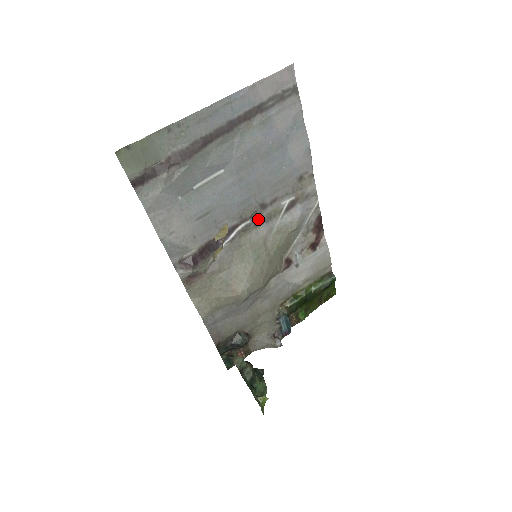
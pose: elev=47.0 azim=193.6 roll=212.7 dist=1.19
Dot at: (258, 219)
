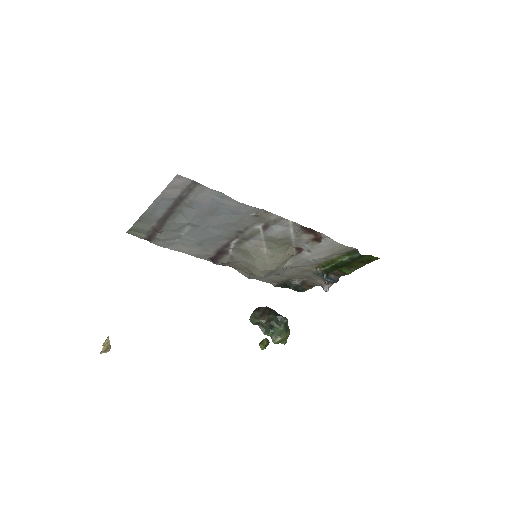
Dot at: (244, 237)
